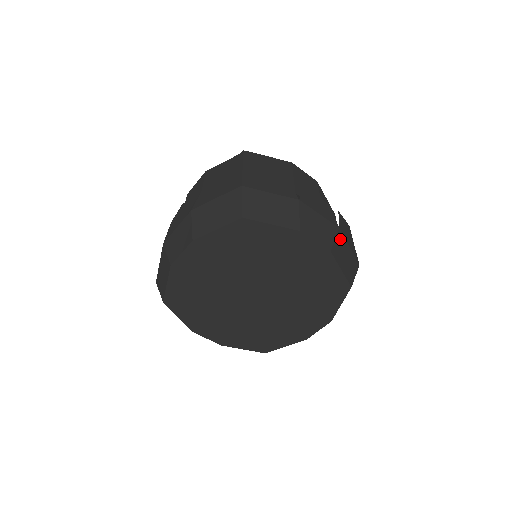
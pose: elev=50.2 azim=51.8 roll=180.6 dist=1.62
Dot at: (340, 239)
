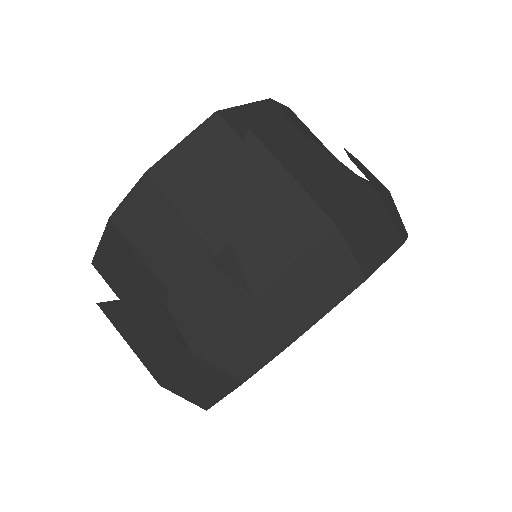
Dot at: occluded
